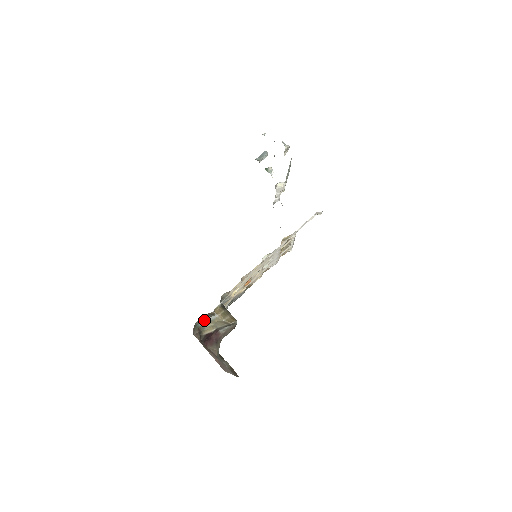
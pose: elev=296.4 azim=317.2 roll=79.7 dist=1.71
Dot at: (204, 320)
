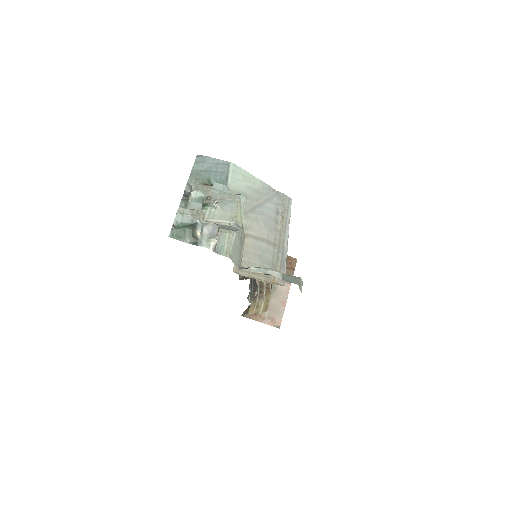
Dot at: occluded
